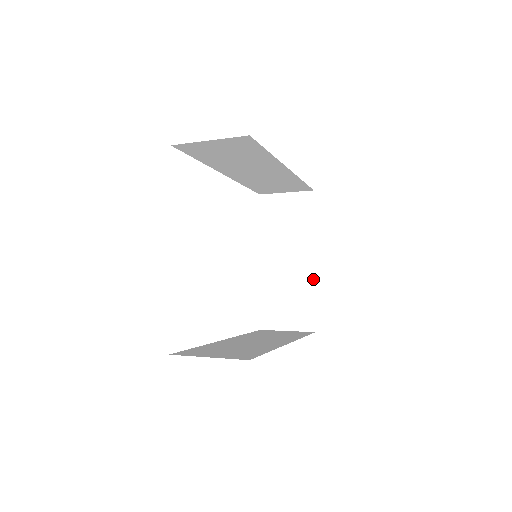
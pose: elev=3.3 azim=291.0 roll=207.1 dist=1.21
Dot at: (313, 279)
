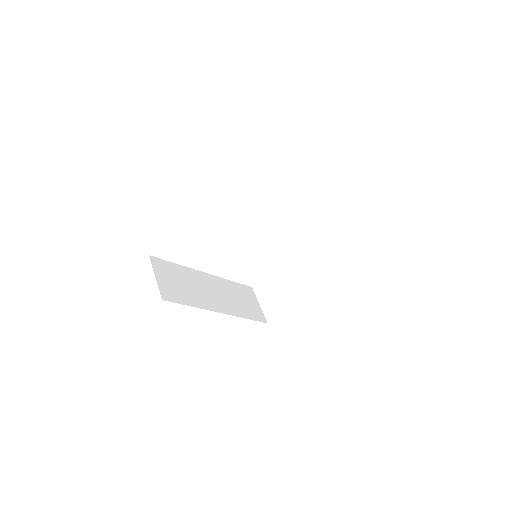
Dot at: (297, 299)
